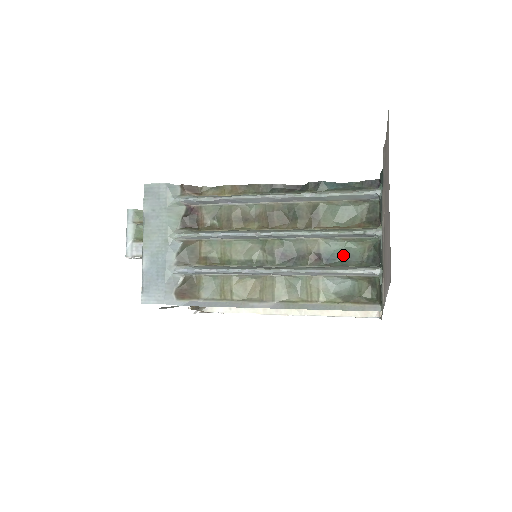
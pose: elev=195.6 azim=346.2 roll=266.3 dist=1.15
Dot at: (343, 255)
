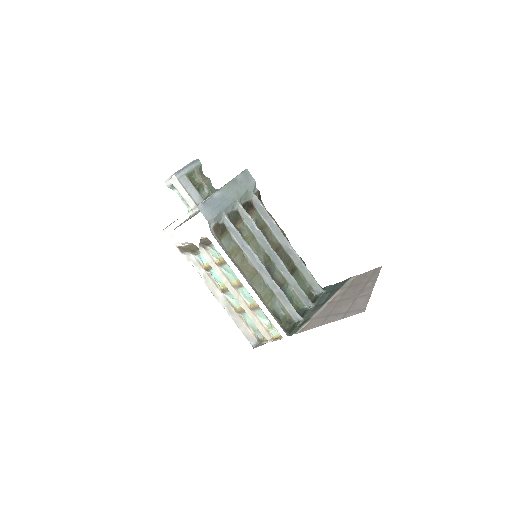
Dot at: (289, 298)
